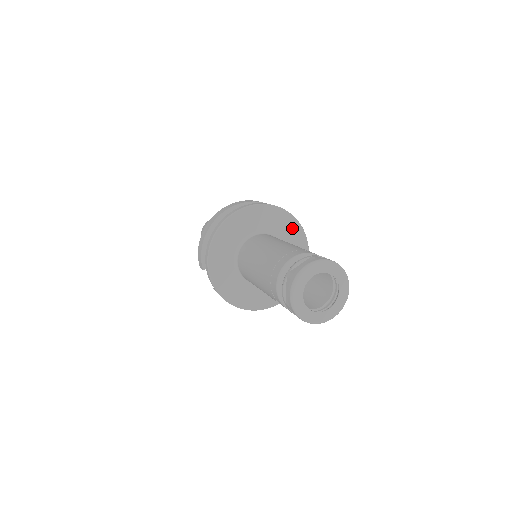
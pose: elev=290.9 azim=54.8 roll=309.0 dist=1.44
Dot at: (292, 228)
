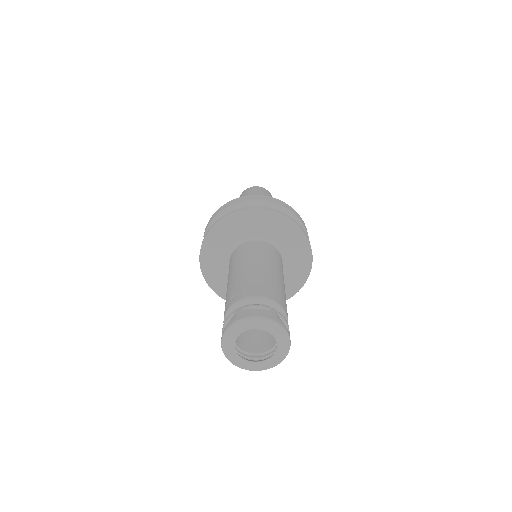
Dot at: (302, 255)
